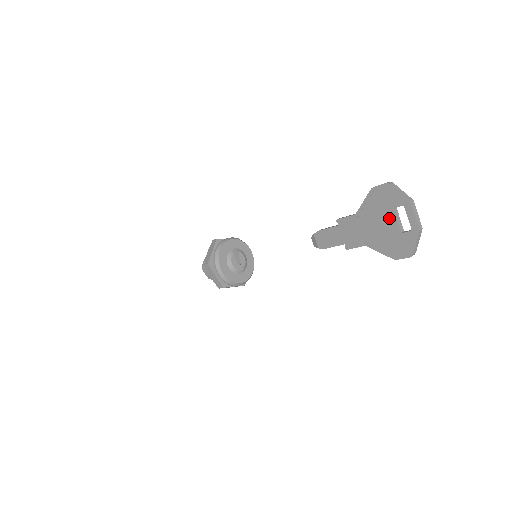
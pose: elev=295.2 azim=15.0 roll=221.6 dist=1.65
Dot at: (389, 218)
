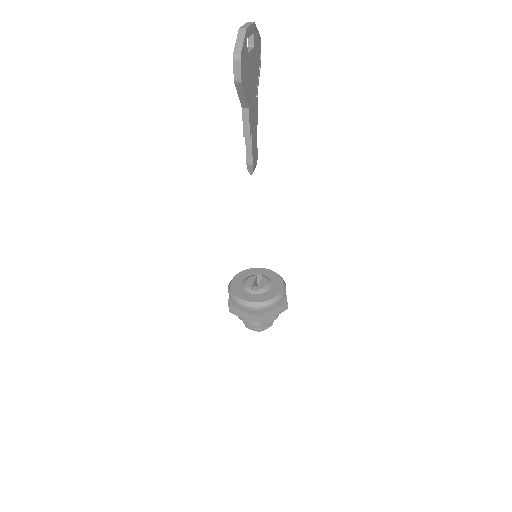
Dot at: occluded
